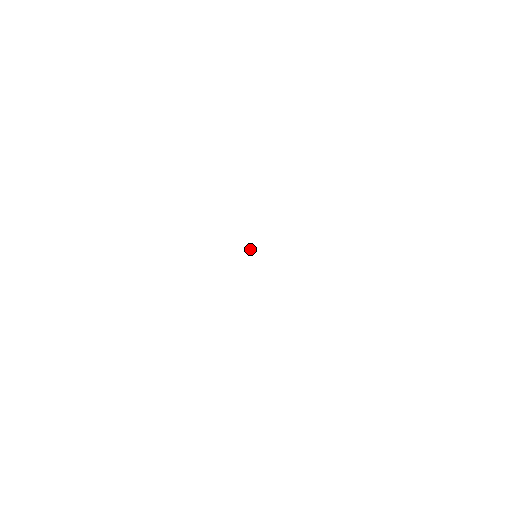
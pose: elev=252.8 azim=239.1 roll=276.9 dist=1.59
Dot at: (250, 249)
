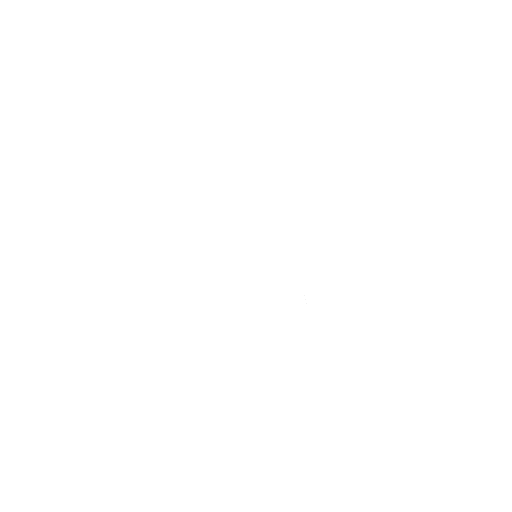
Dot at: occluded
